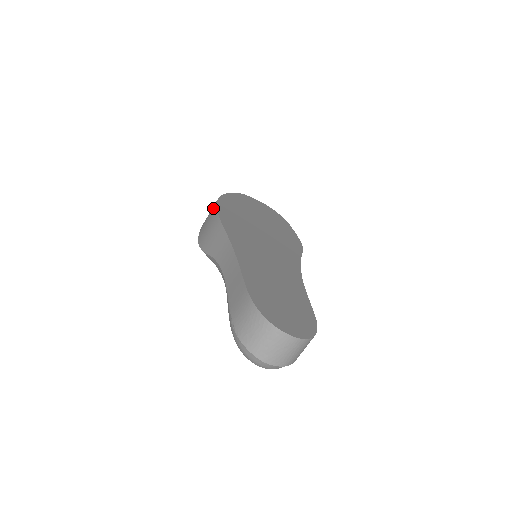
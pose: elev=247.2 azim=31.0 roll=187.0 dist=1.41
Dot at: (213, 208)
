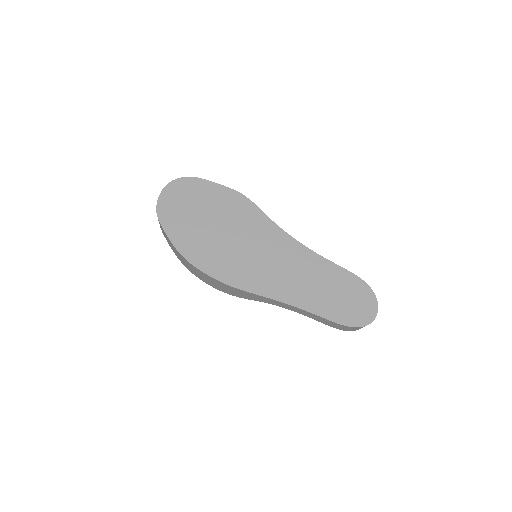
Dot at: (203, 275)
